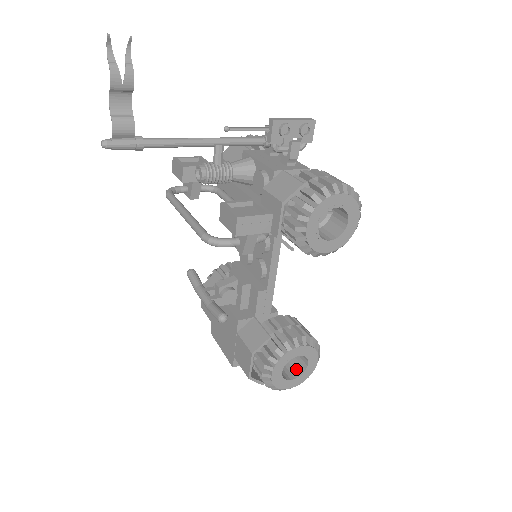
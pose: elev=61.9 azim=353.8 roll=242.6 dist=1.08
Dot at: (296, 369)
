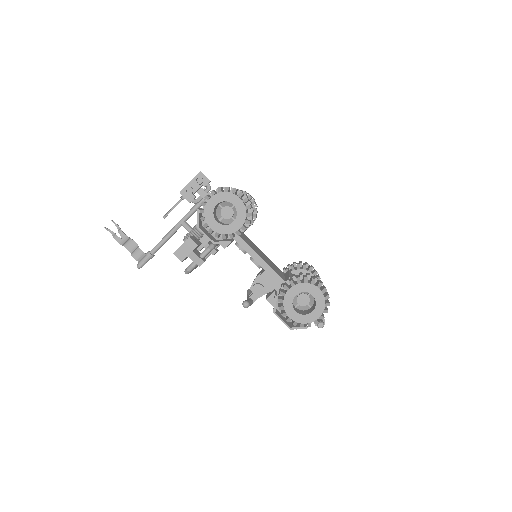
Dot at: (315, 304)
